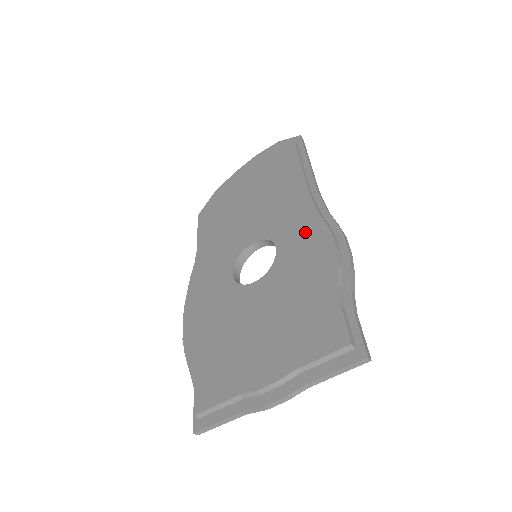
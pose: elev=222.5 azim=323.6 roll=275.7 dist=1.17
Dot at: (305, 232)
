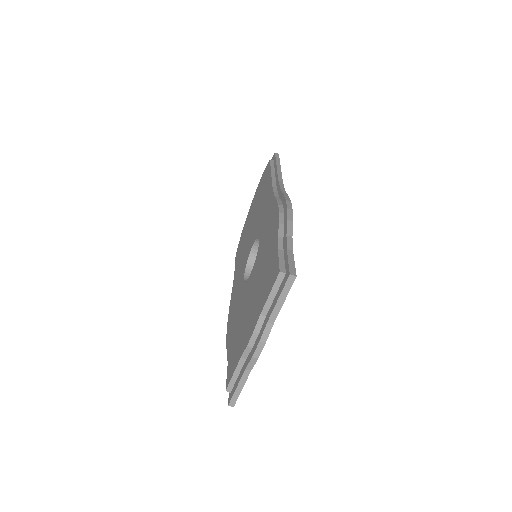
Dot at: (269, 216)
